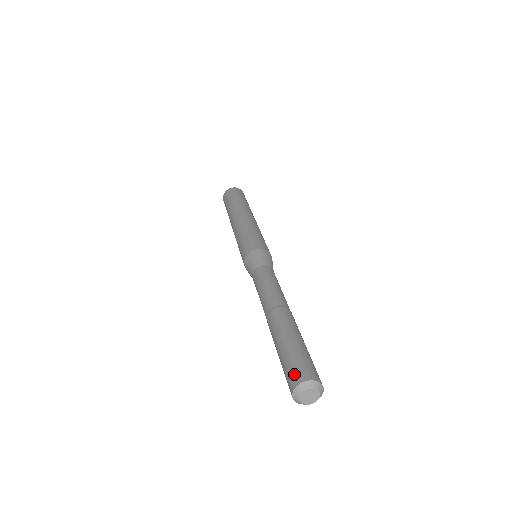
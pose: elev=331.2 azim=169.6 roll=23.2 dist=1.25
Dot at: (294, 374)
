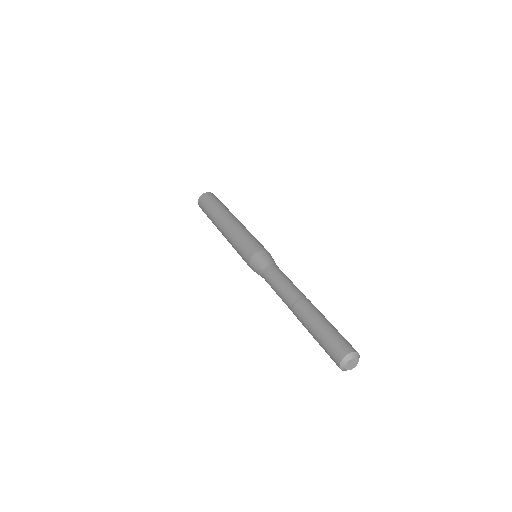
Dot at: (341, 347)
